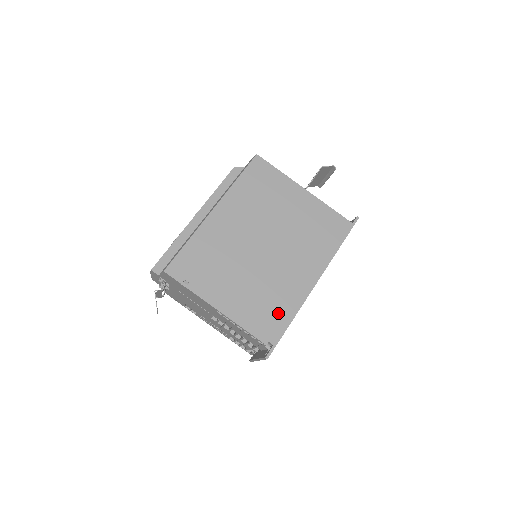
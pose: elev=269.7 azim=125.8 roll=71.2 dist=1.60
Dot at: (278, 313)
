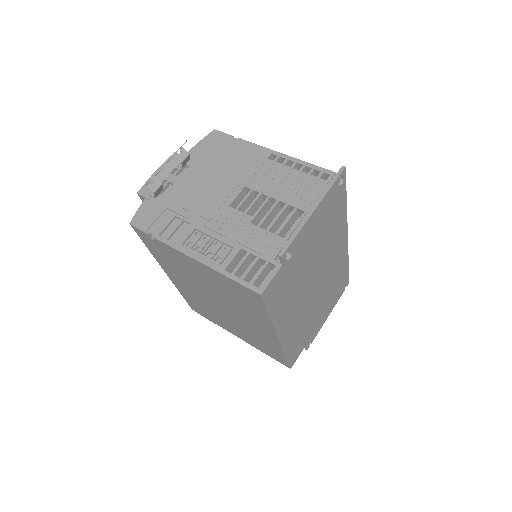
Dot at: occluded
